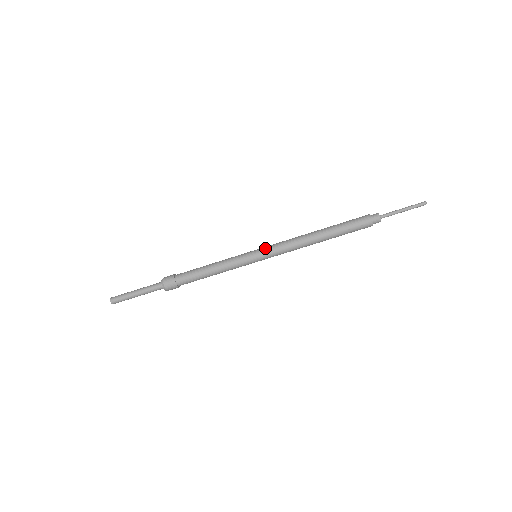
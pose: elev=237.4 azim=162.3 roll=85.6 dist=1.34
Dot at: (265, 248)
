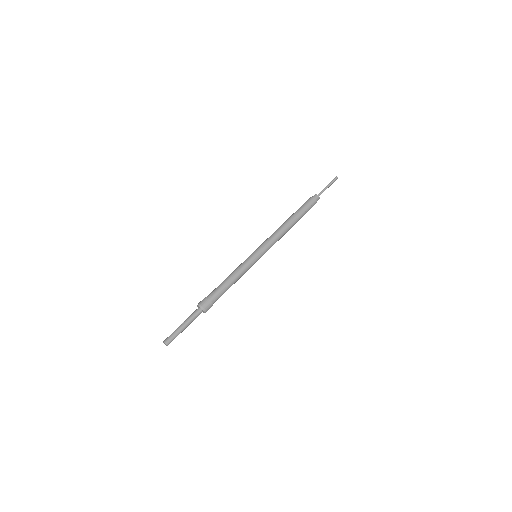
Dot at: (261, 247)
